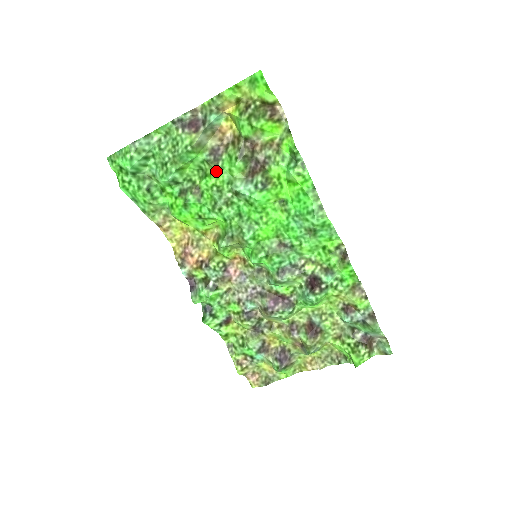
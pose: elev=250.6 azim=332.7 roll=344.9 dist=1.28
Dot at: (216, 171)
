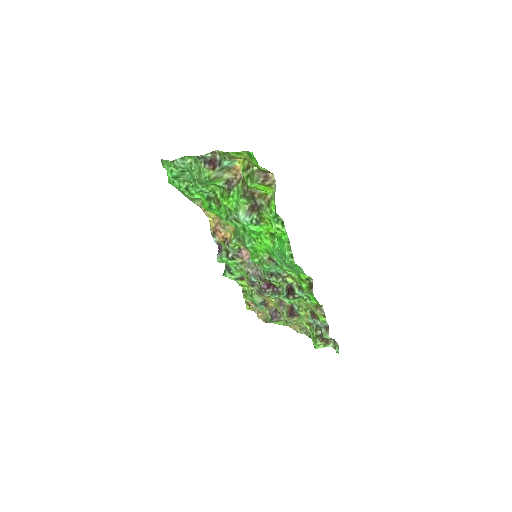
Dot at: (228, 197)
